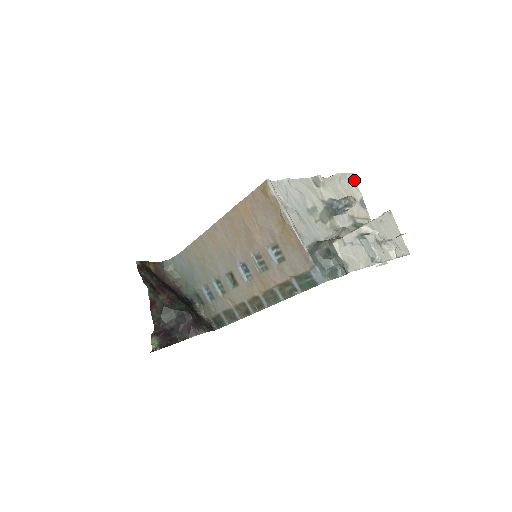
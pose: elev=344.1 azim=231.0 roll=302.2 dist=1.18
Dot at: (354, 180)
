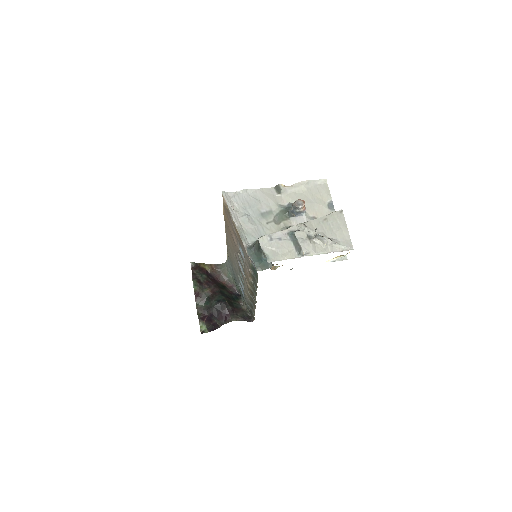
Dot at: (327, 185)
